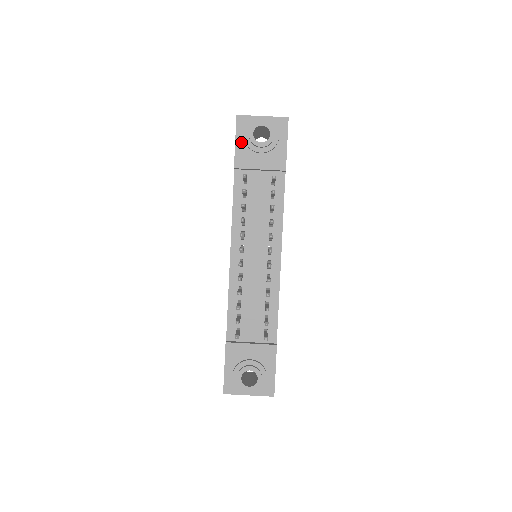
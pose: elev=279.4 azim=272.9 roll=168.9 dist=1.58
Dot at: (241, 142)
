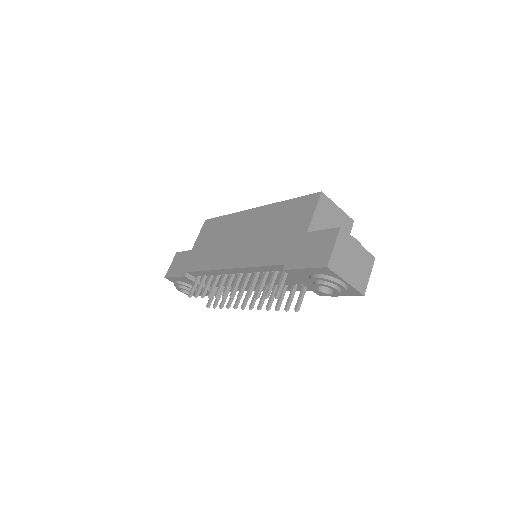
Dot at: (308, 272)
